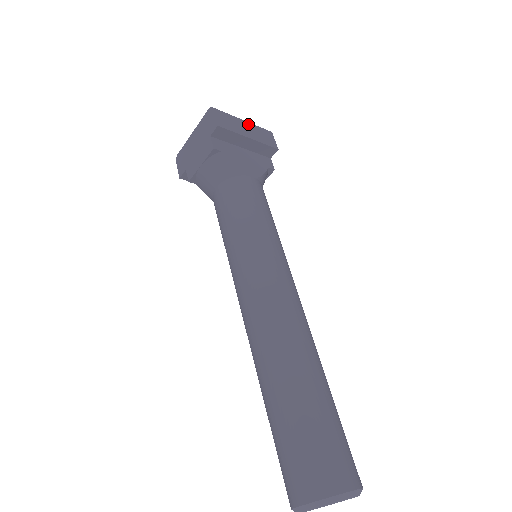
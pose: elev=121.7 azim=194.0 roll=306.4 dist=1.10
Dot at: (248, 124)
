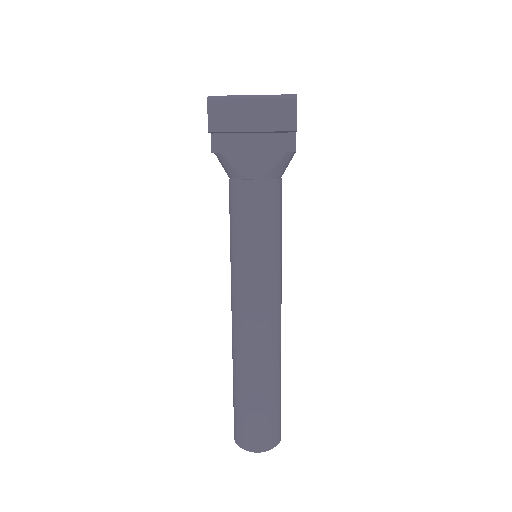
Dot at: (257, 103)
